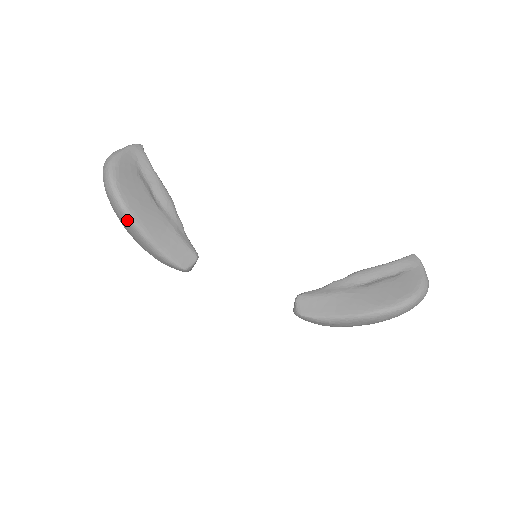
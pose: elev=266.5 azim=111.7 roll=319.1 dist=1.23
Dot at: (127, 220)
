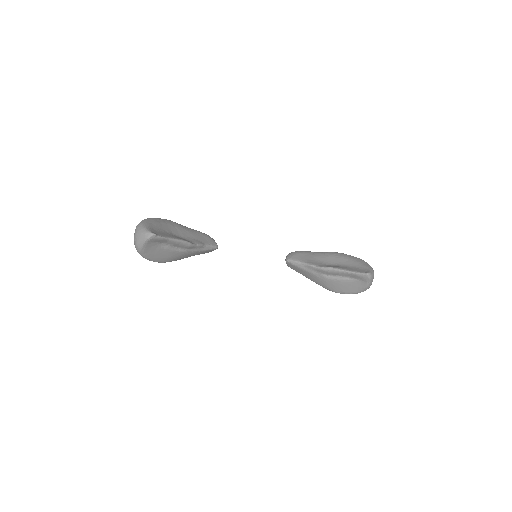
Dot at: occluded
